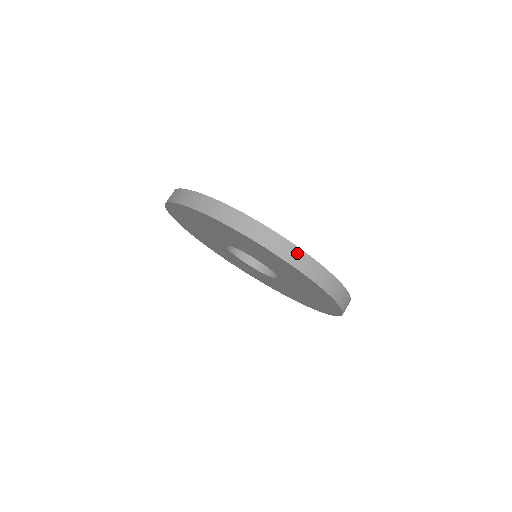
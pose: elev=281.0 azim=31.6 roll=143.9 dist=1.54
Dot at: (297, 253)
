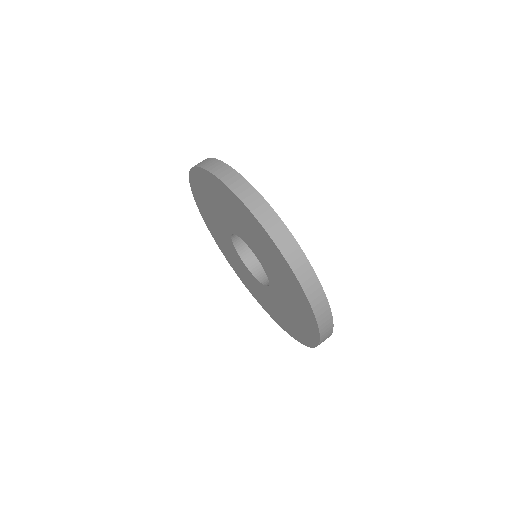
Dot at: (314, 282)
